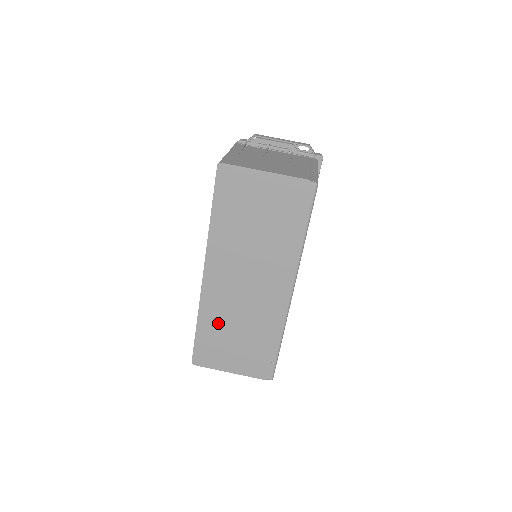
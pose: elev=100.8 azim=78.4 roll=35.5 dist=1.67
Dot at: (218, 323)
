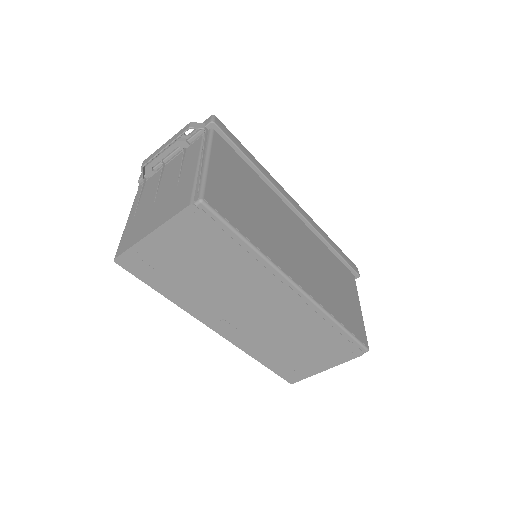
Dot at: (272, 350)
